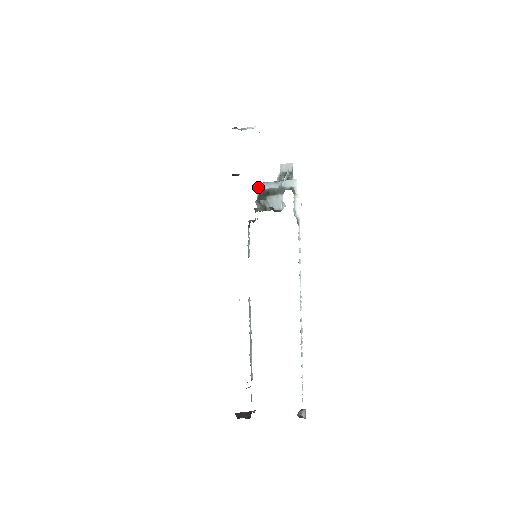
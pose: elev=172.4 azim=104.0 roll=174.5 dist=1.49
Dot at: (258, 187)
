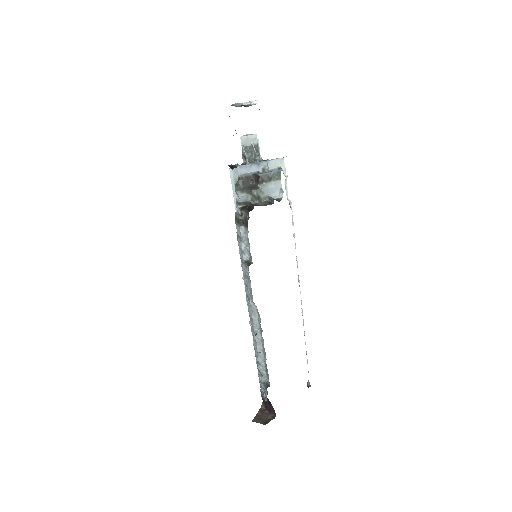
Dot at: (234, 172)
